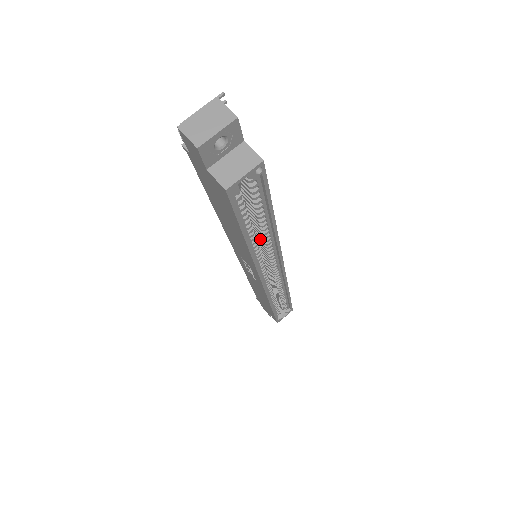
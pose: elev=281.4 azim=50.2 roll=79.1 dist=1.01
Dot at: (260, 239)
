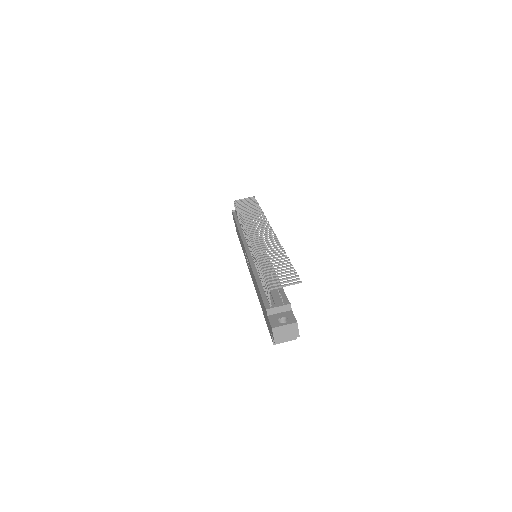
Dot at: occluded
